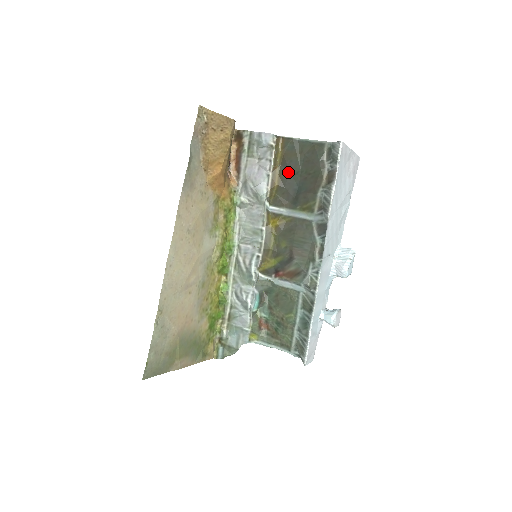
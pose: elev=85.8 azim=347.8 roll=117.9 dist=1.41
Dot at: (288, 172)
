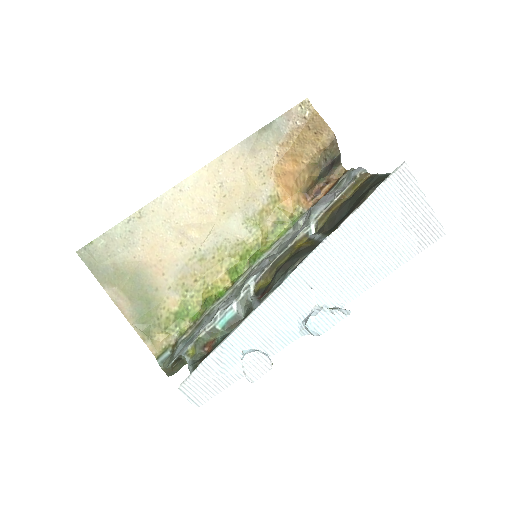
Dot at: (349, 200)
